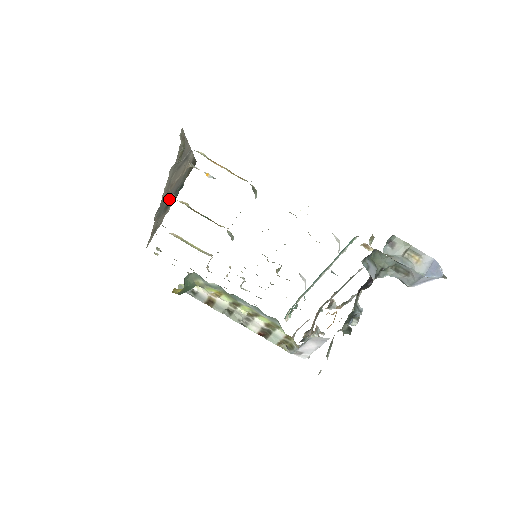
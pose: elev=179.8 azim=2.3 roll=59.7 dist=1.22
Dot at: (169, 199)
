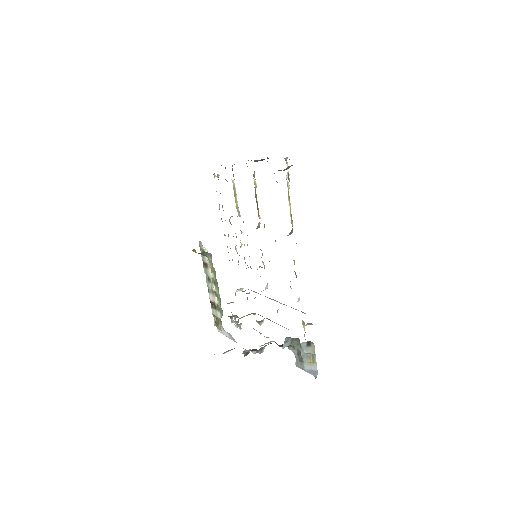
Dot at: occluded
